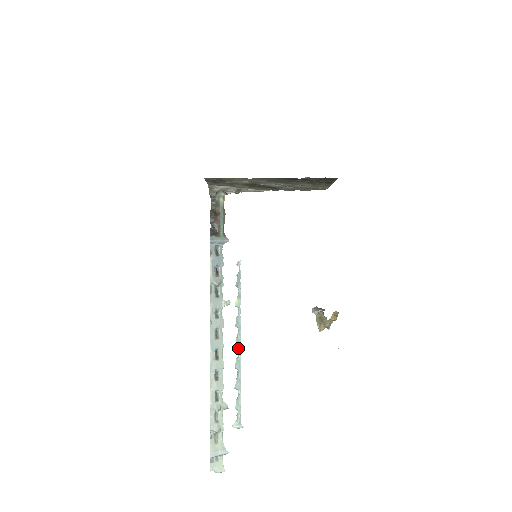
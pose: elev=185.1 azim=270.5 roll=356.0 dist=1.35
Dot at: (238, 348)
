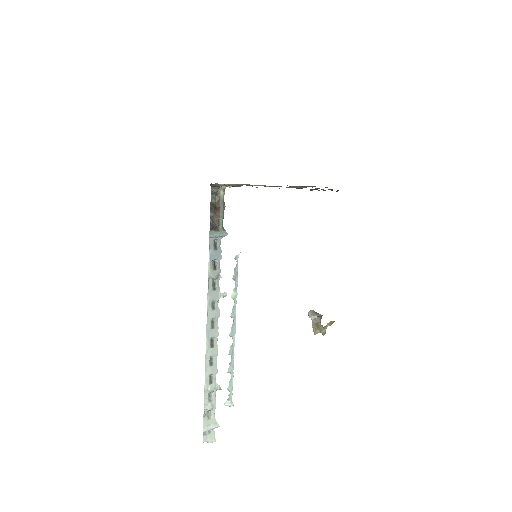
Dot at: (233, 337)
